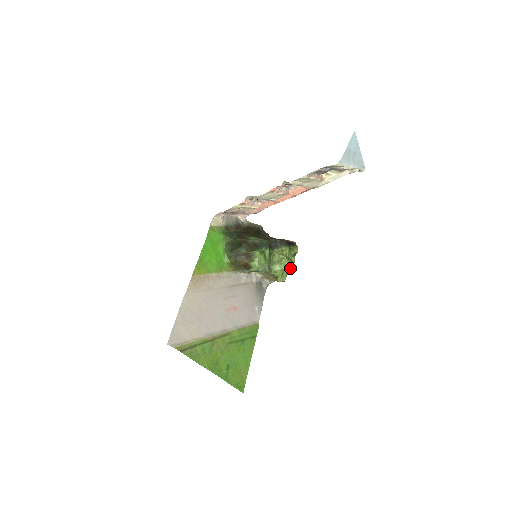
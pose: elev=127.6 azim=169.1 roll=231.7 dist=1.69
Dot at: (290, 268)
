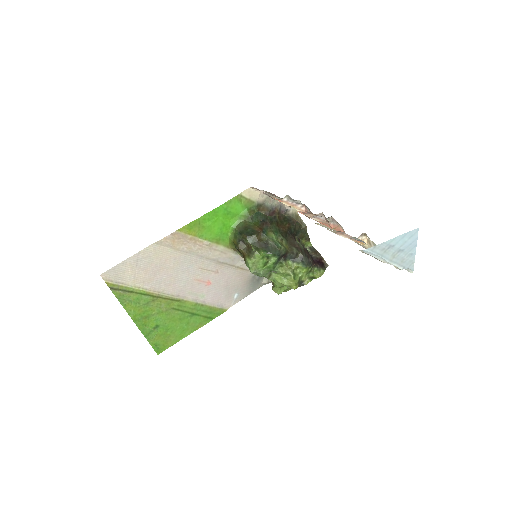
Dot at: (292, 288)
